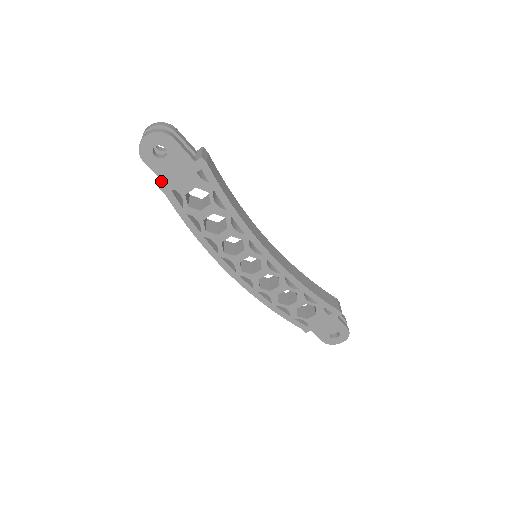
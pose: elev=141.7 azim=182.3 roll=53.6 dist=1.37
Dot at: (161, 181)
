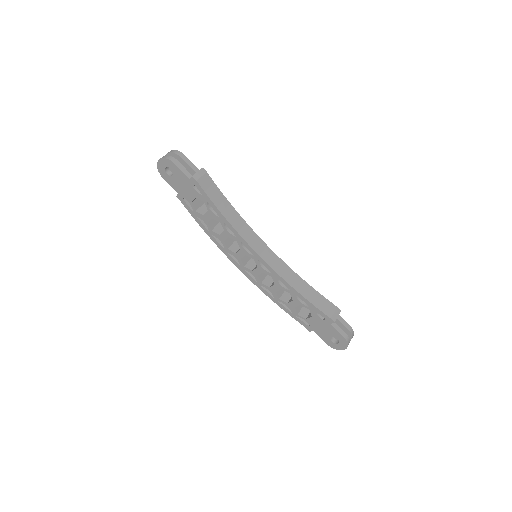
Dot at: occluded
